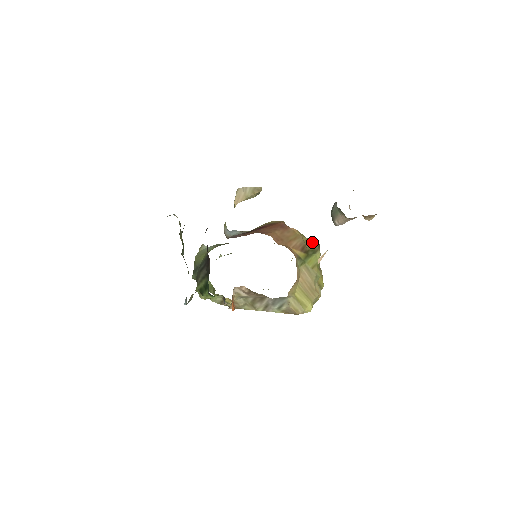
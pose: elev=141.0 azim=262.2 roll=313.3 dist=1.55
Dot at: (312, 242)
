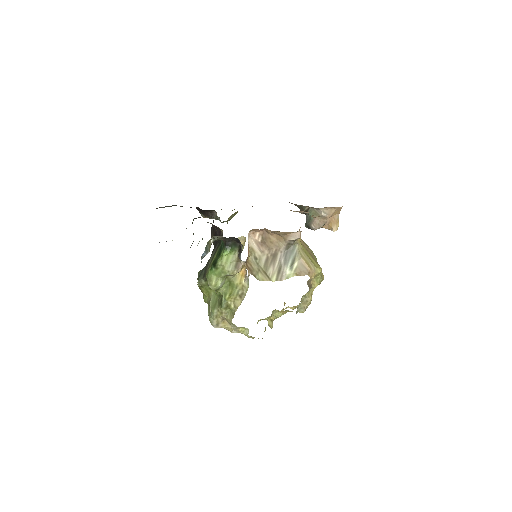
Dot at: occluded
